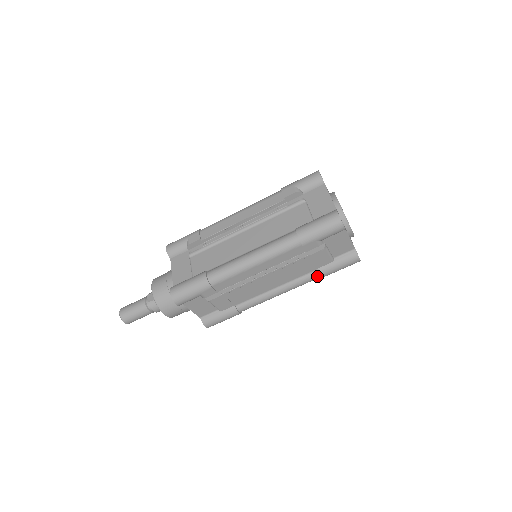
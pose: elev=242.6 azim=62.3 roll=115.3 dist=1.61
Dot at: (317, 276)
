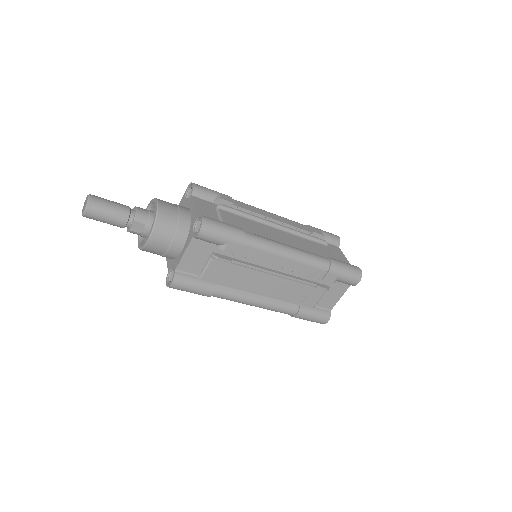
Dot at: occluded
